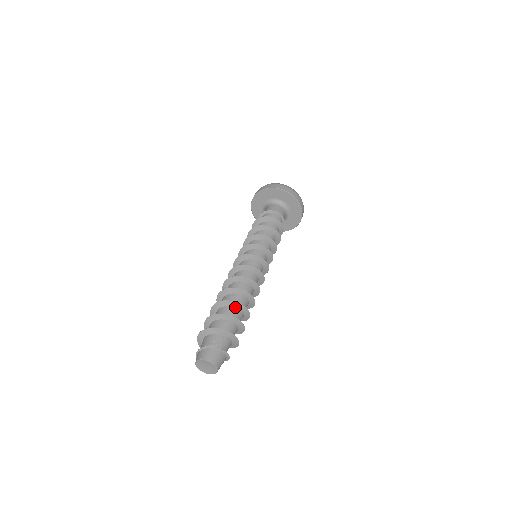
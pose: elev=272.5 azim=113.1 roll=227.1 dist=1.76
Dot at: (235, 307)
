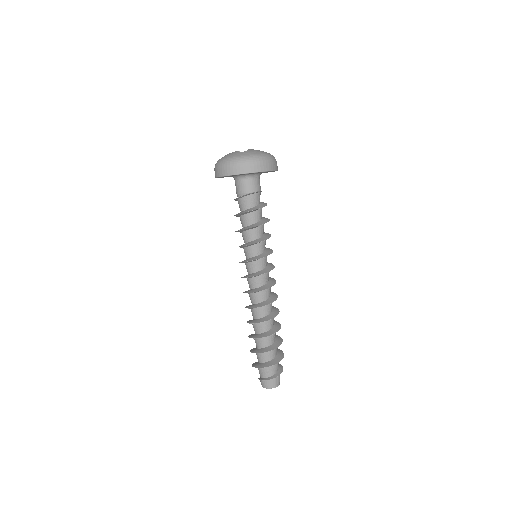
Dot at: occluded
